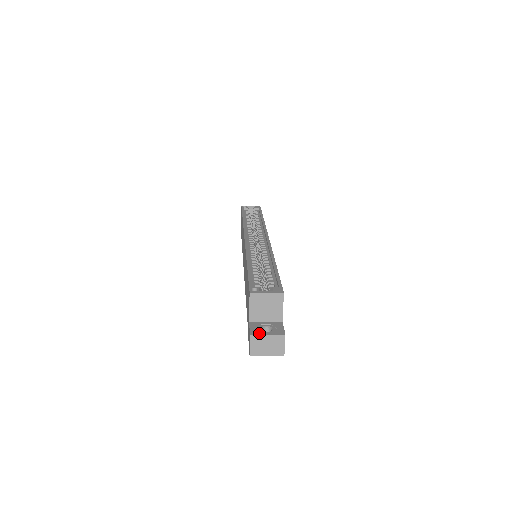
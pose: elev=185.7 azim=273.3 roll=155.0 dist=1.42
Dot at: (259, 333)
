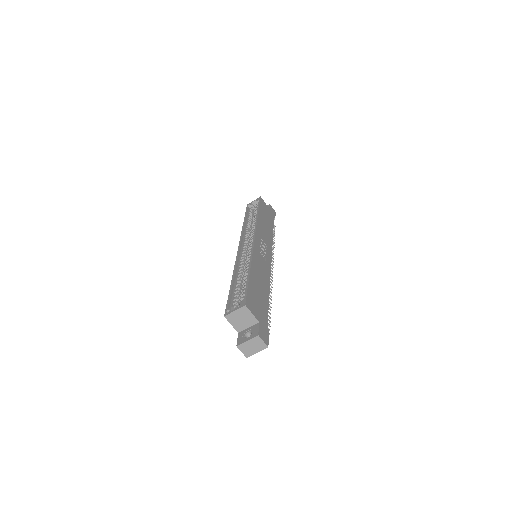
Dot at: (242, 342)
